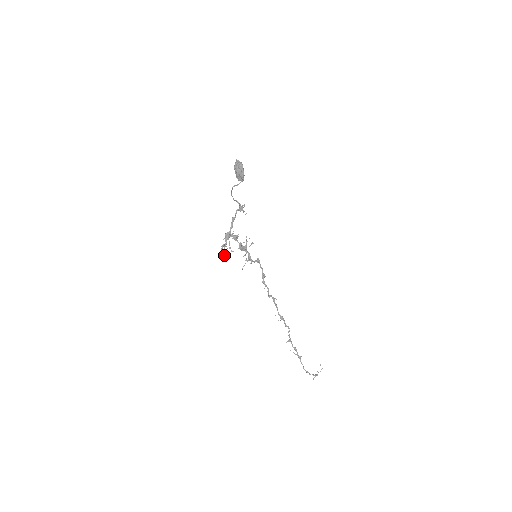
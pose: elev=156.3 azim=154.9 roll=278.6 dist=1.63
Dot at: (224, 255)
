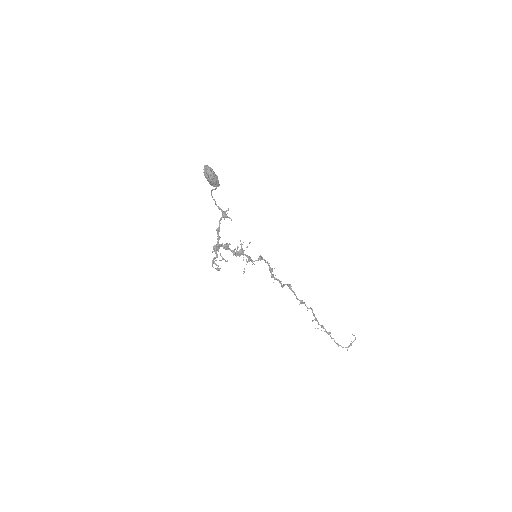
Dot at: (217, 270)
